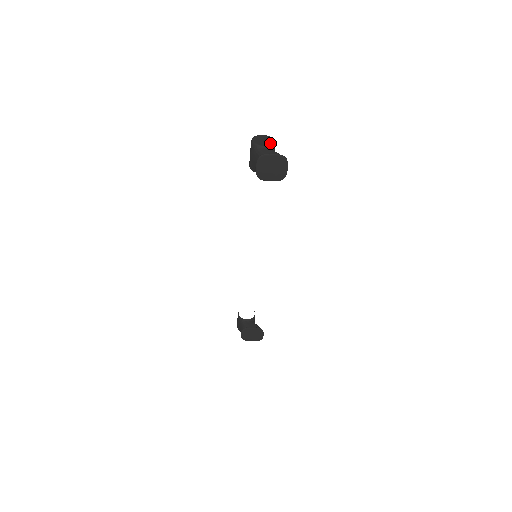
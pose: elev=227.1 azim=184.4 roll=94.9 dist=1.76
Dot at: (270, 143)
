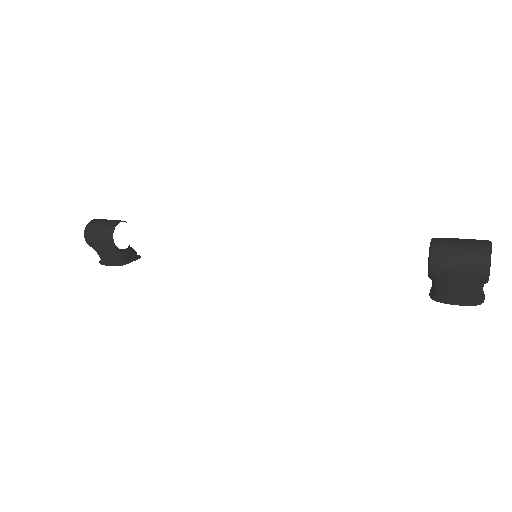
Dot at: occluded
